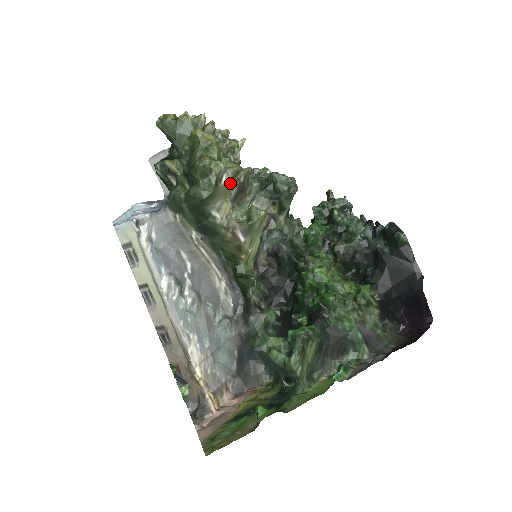
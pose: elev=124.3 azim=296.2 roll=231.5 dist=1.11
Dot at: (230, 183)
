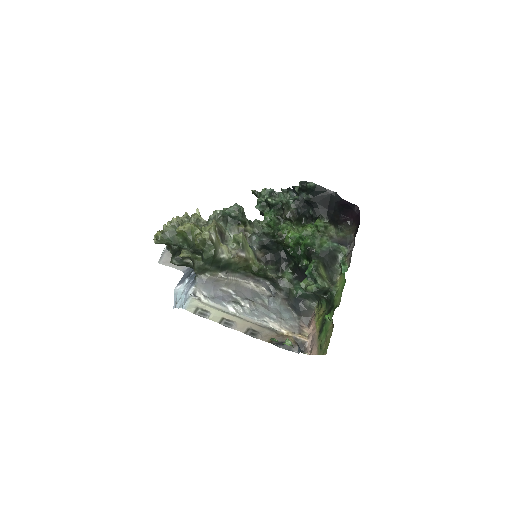
Dot at: (216, 236)
